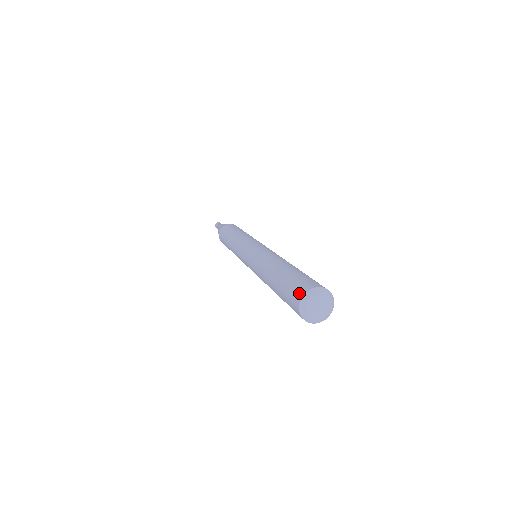
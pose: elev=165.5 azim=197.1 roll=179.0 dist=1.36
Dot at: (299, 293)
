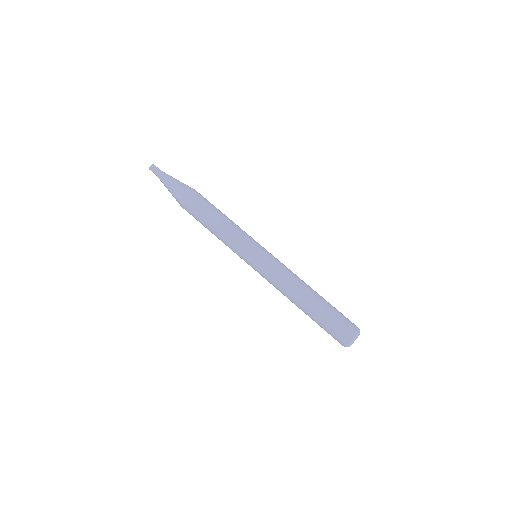
Dot at: occluded
